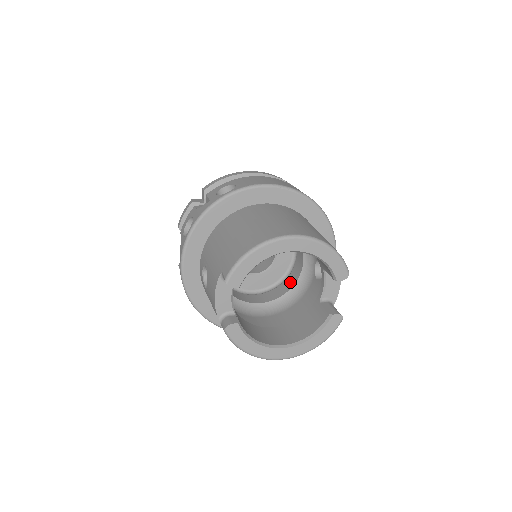
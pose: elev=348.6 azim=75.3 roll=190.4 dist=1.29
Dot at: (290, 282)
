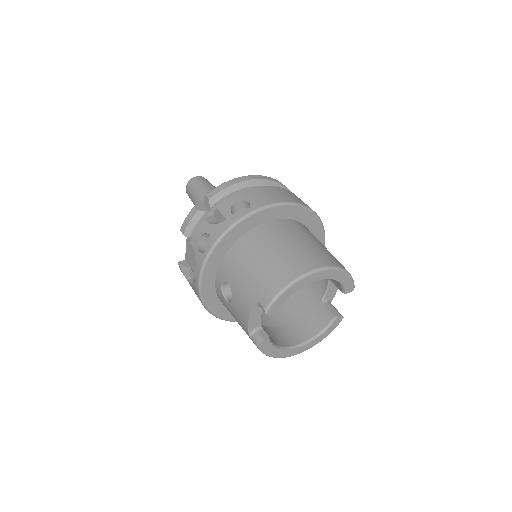
Dot at: occluded
